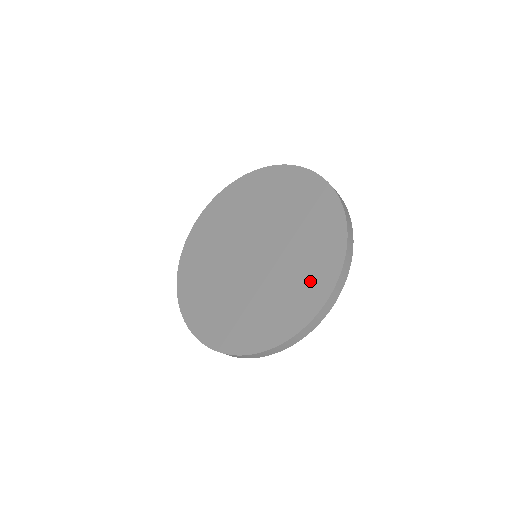
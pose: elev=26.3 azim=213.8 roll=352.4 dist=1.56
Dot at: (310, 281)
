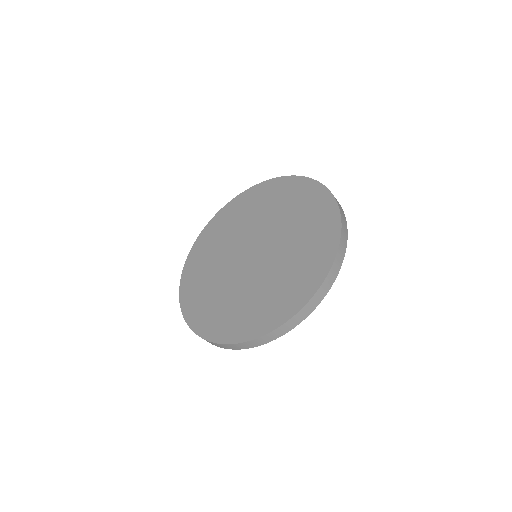
Dot at: (316, 245)
